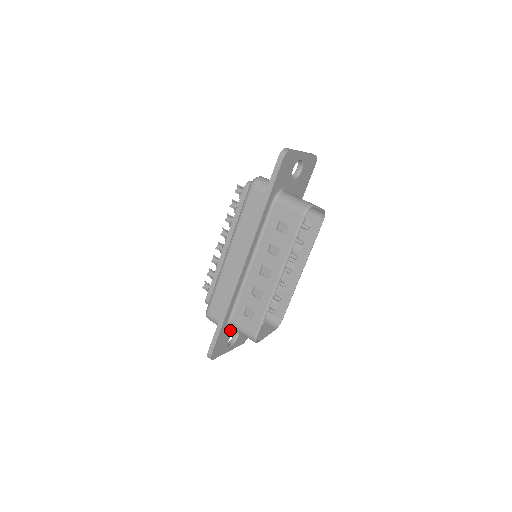
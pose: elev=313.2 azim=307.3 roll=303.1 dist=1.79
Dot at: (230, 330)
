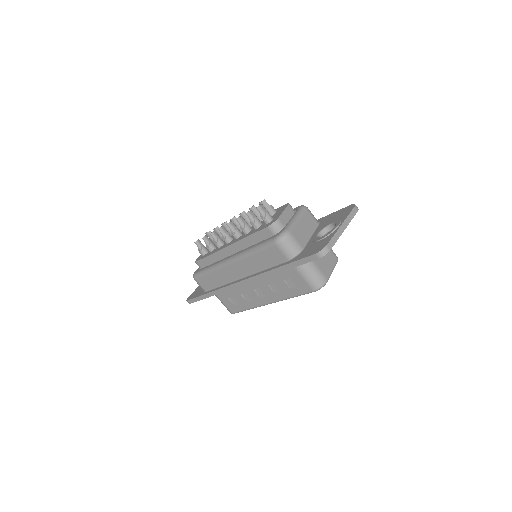
Dot at: occluded
